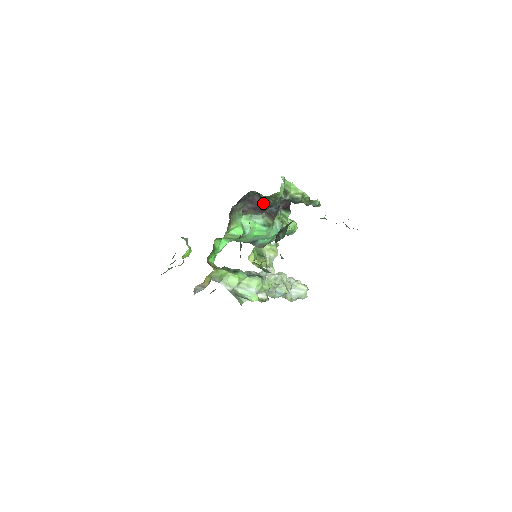
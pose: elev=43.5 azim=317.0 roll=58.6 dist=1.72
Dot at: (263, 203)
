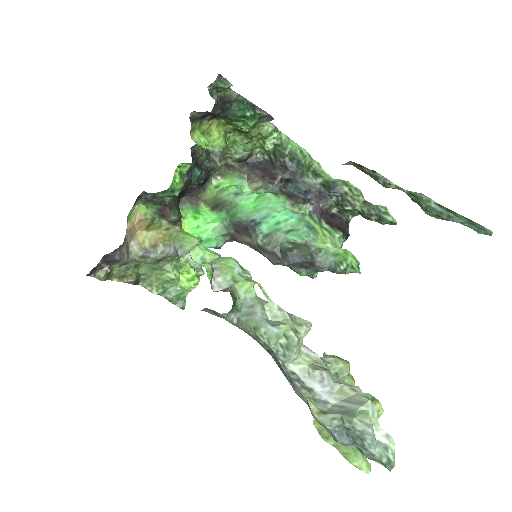
Dot at: (273, 167)
